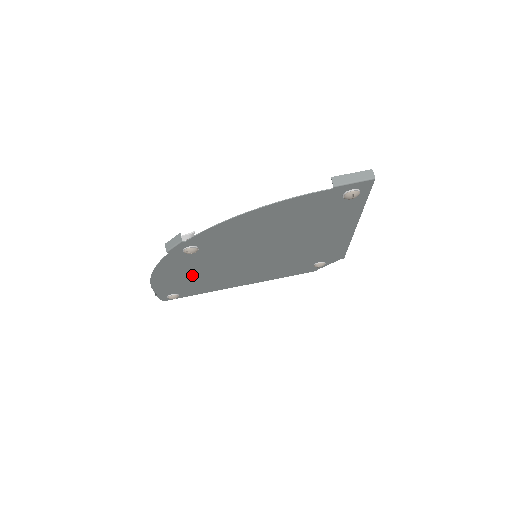
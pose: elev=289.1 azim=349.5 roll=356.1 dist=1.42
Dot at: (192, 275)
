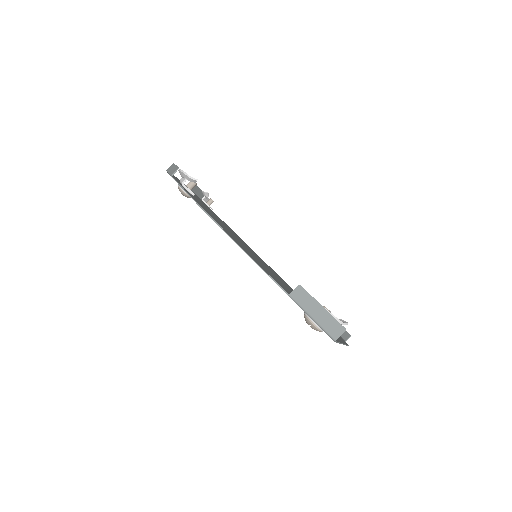
Dot at: (209, 209)
